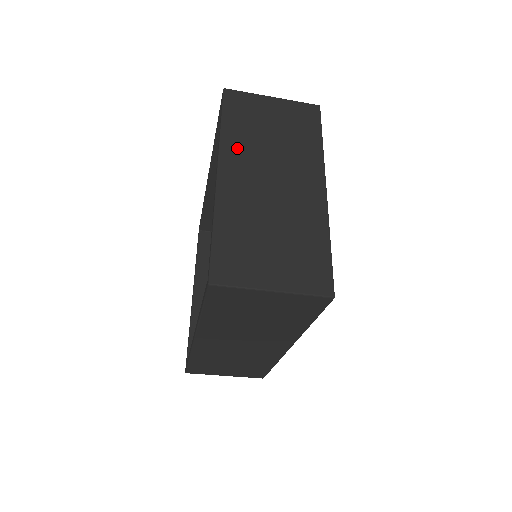
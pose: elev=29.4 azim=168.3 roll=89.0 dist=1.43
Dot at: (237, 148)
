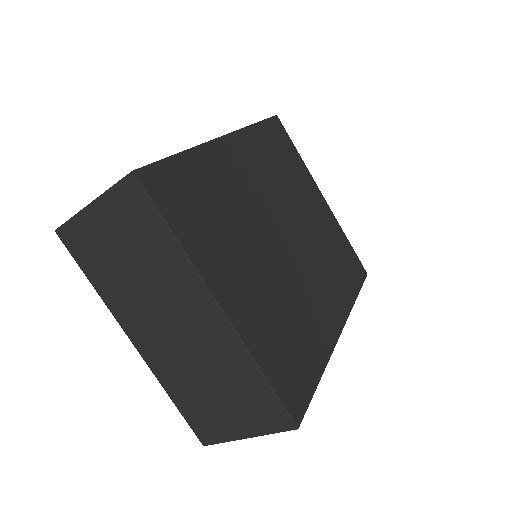
Dot at: (122, 306)
